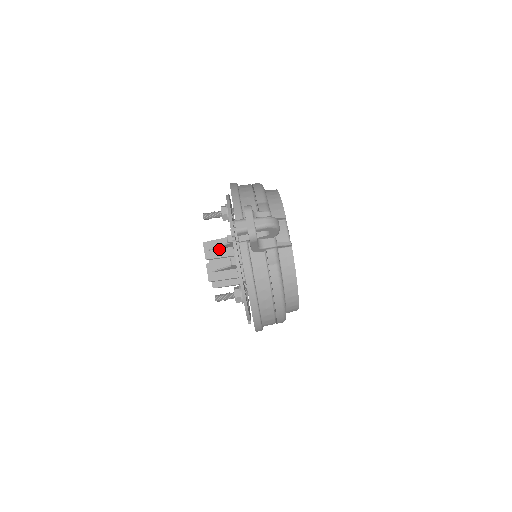
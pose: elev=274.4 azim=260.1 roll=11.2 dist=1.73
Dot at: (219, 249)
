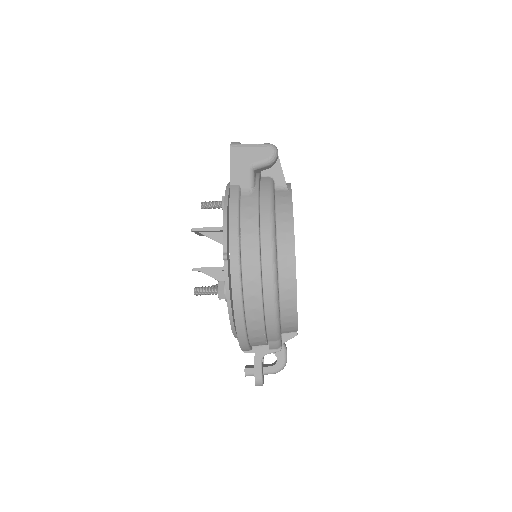
Dot at: (213, 271)
